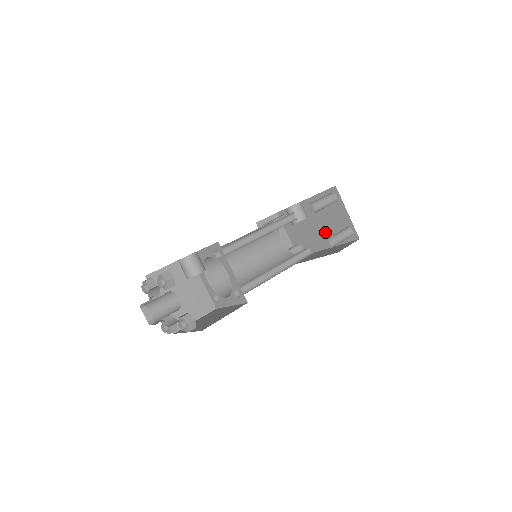
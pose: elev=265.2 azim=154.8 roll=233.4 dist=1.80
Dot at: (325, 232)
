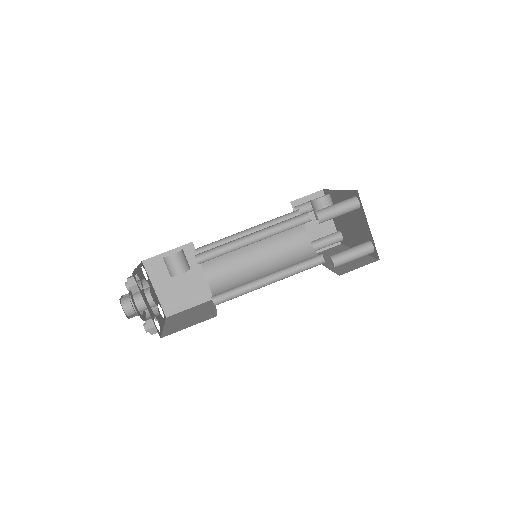
Dot at: (355, 233)
